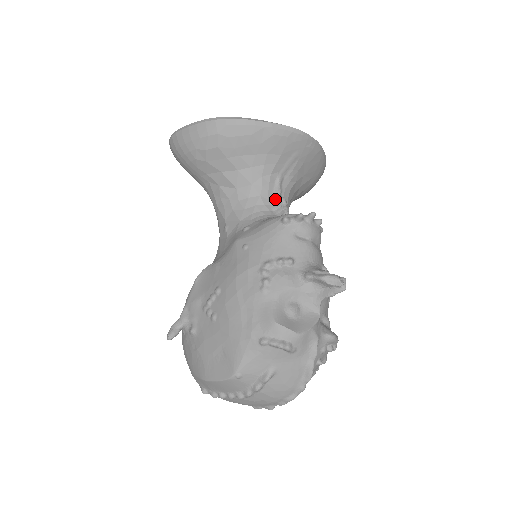
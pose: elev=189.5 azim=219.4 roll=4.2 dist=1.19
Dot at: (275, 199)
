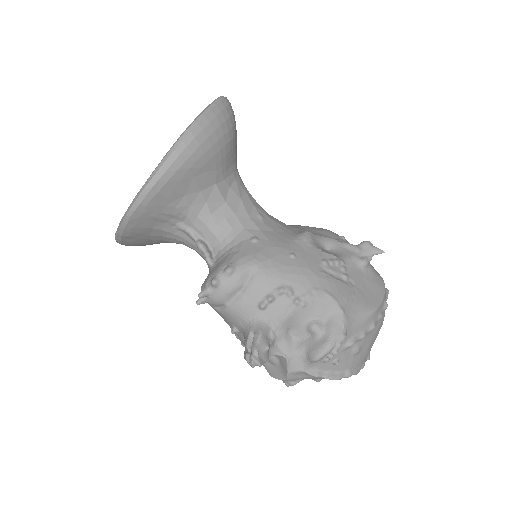
Dot at: occluded
